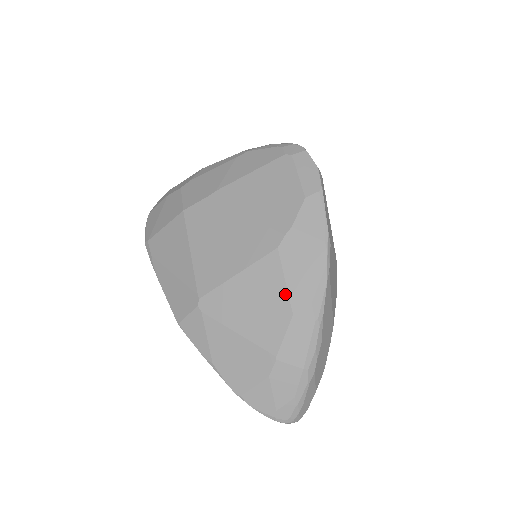
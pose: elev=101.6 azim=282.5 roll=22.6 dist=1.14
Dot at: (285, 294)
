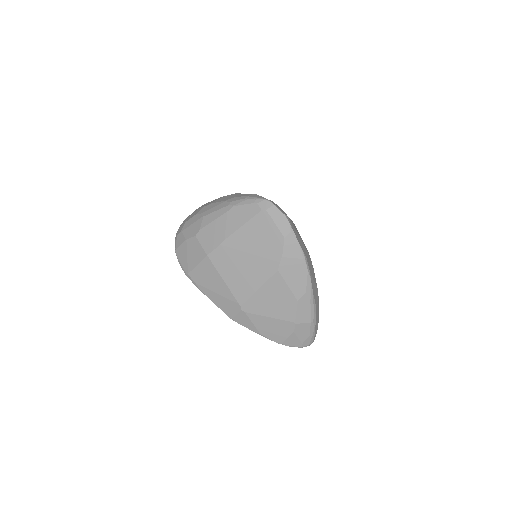
Dot at: (290, 292)
